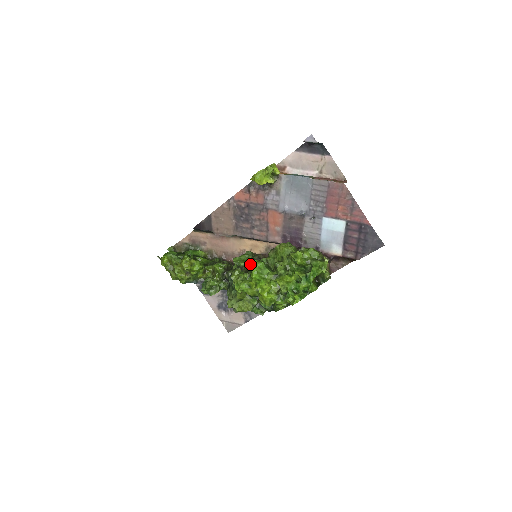
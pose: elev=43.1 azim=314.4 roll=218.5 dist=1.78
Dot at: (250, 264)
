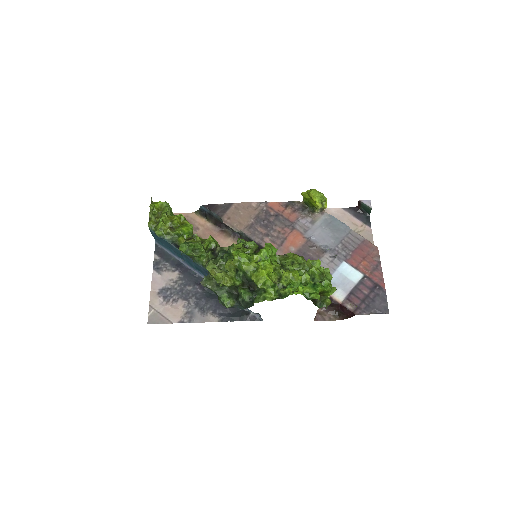
Dot at: occluded
